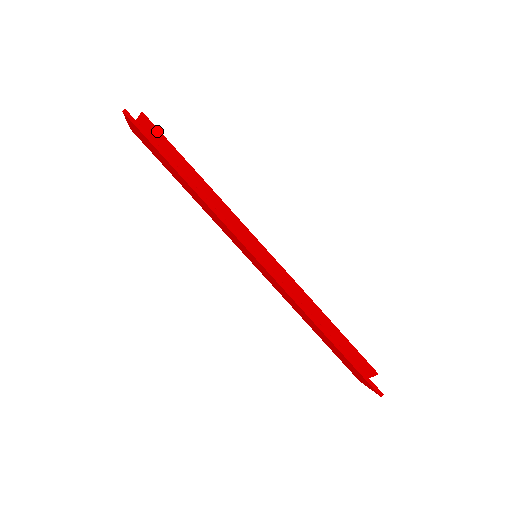
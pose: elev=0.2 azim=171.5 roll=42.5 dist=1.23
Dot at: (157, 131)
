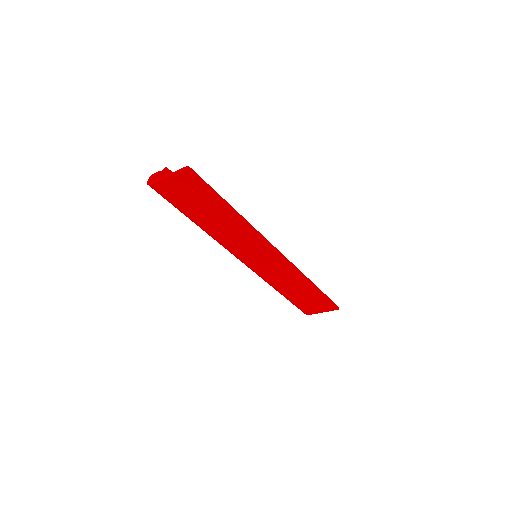
Dot at: occluded
